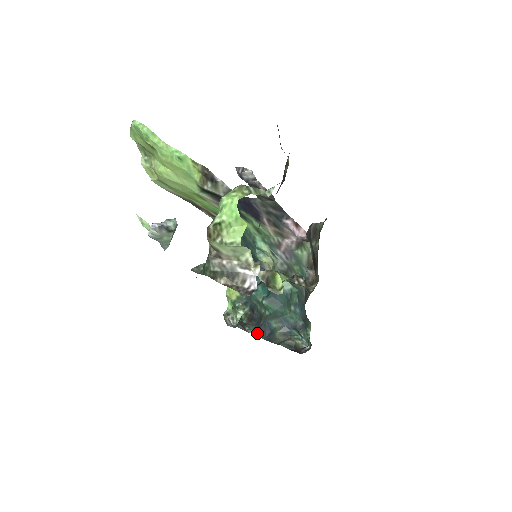
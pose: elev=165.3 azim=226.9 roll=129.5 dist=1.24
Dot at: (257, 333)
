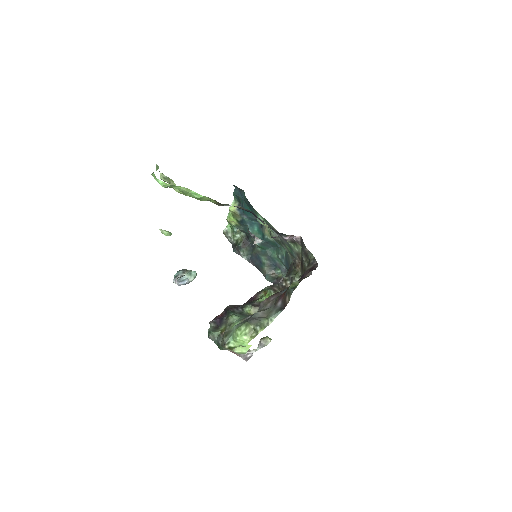
Dot at: (249, 260)
